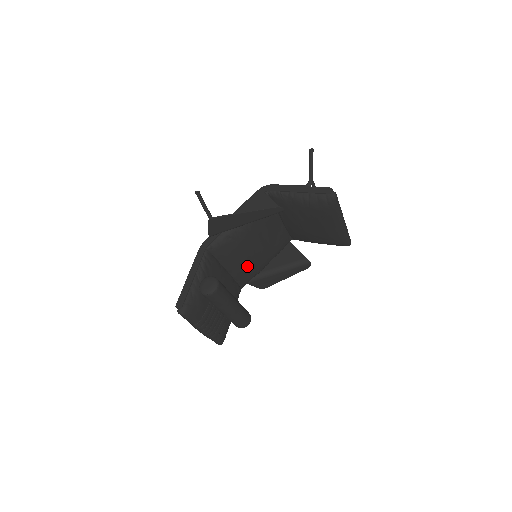
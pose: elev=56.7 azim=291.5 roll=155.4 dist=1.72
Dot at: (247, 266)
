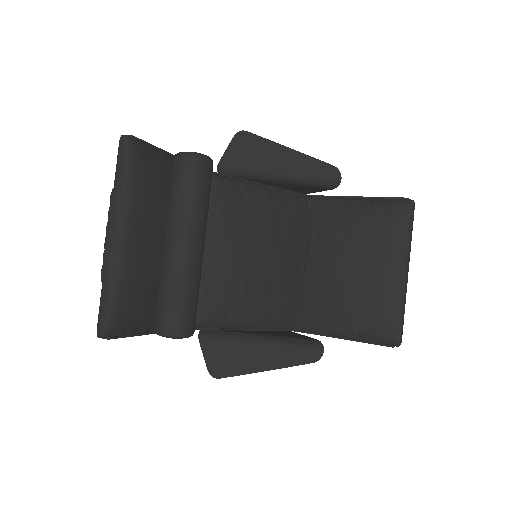
Dot at: (230, 272)
